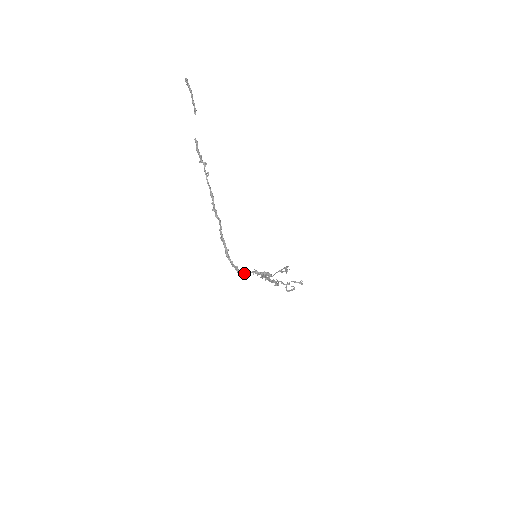
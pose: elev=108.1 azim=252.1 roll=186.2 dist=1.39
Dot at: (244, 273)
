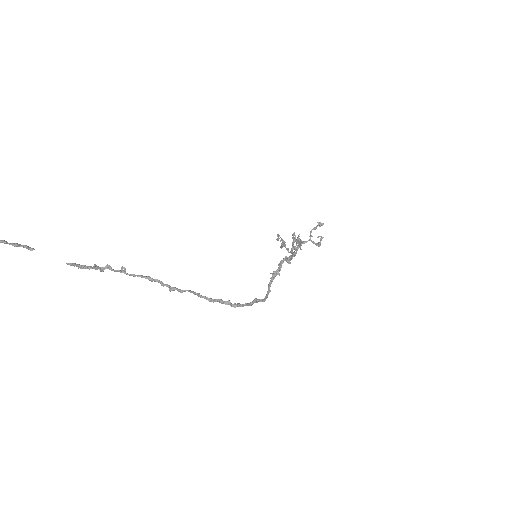
Dot at: (267, 292)
